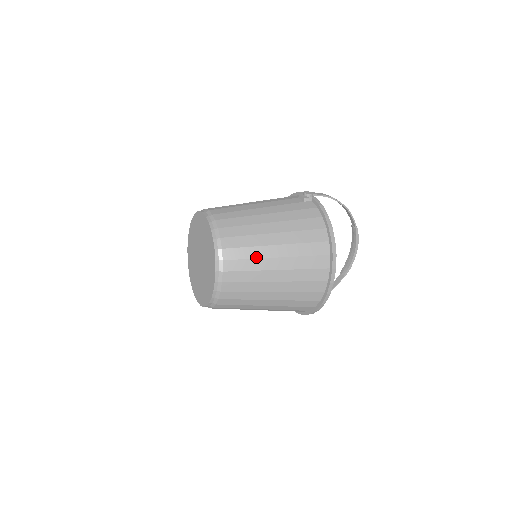
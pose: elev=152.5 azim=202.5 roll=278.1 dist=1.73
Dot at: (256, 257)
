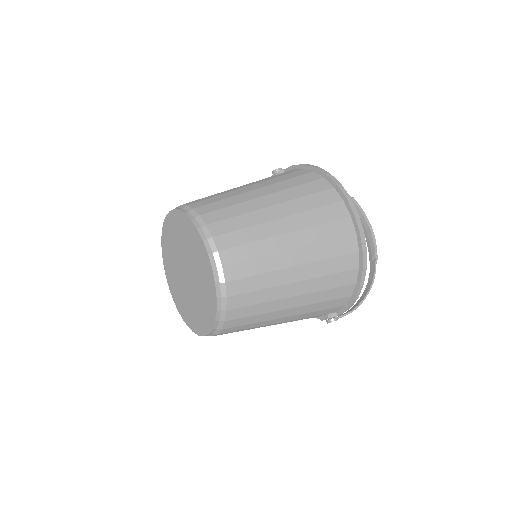
Dot at: (247, 212)
